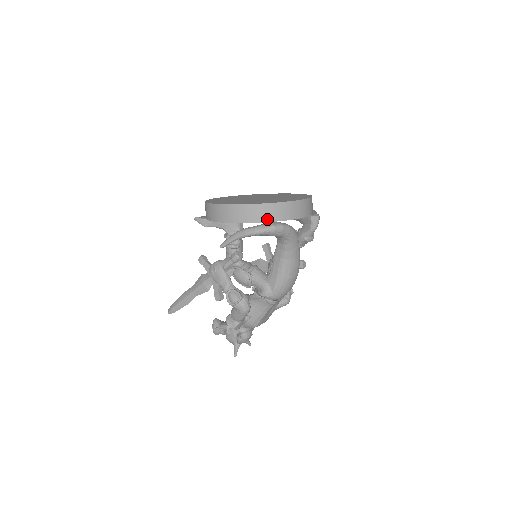
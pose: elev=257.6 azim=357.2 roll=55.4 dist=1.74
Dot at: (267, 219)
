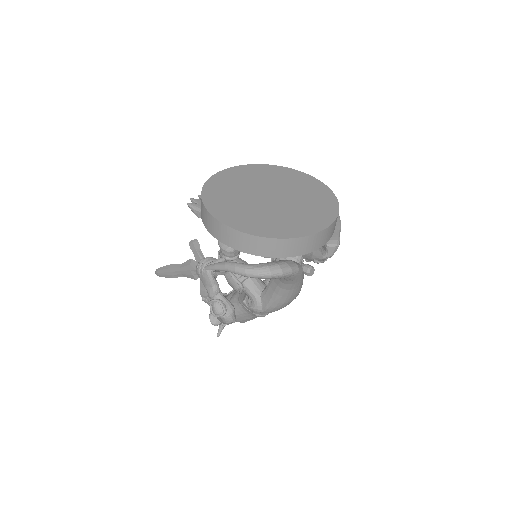
Dot at: (267, 254)
